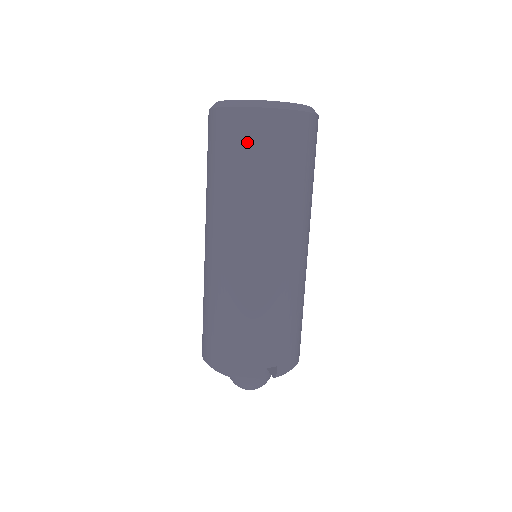
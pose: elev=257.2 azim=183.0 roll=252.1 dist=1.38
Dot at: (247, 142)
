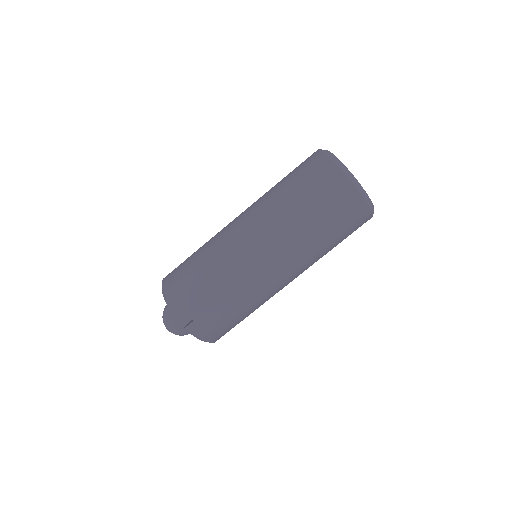
Dot at: (314, 178)
